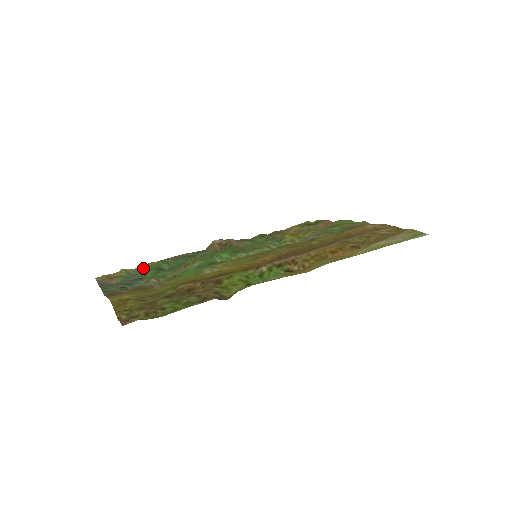
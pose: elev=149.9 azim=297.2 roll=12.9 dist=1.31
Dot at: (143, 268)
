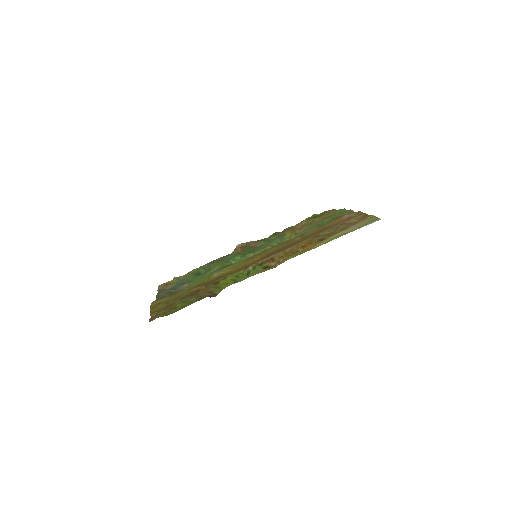
Dot at: (188, 274)
